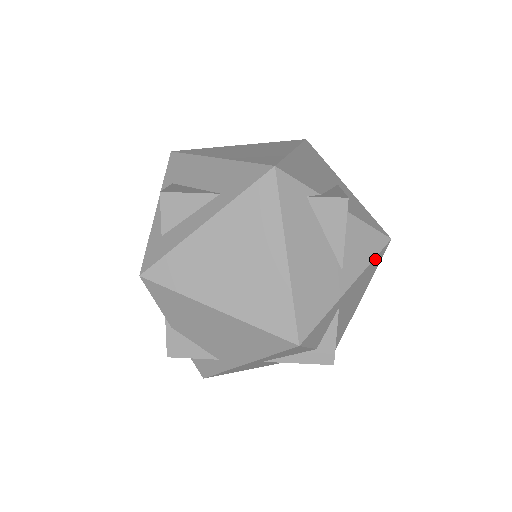
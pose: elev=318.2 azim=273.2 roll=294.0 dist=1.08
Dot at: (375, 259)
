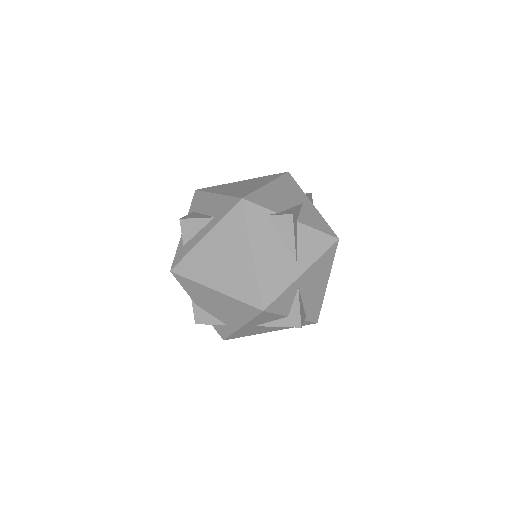
Dot at: (326, 254)
